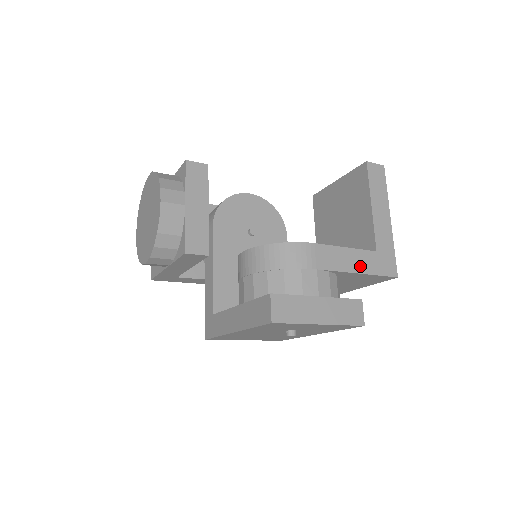
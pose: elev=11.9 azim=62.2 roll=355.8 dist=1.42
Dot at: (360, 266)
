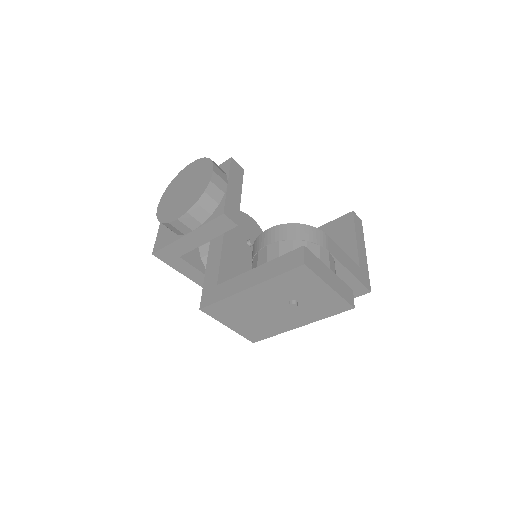
Dot at: (351, 268)
